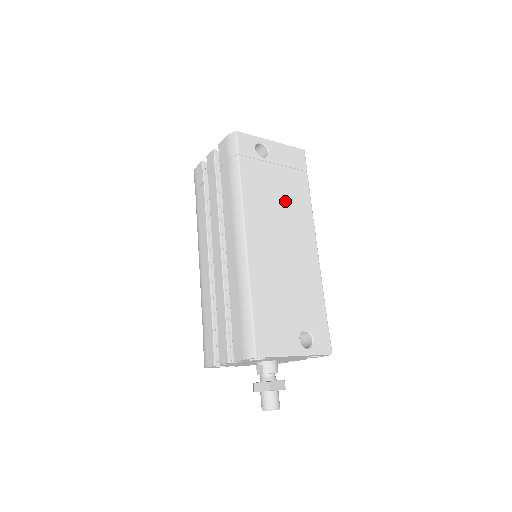
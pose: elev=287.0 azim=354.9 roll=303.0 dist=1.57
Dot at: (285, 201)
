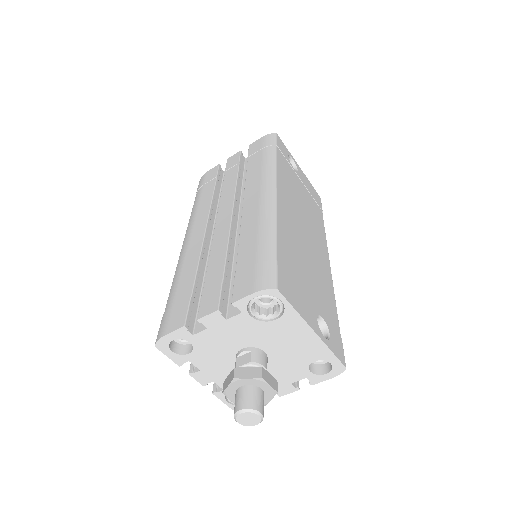
Dot at: (307, 209)
